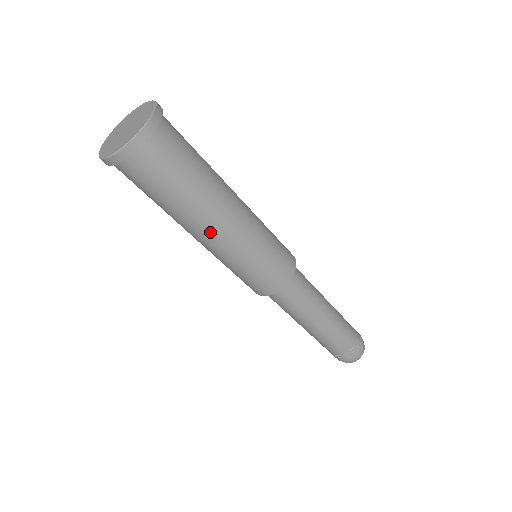
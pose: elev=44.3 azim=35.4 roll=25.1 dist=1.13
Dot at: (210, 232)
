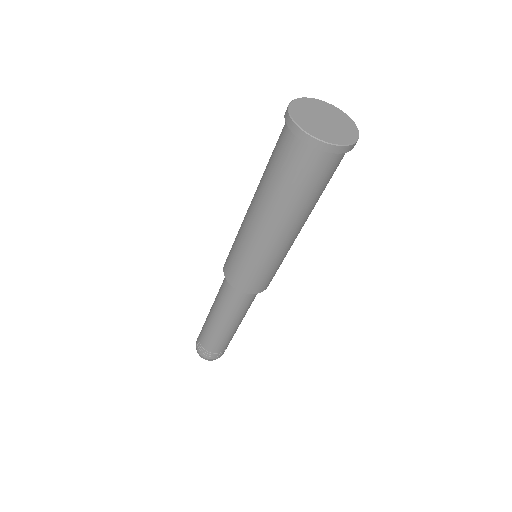
Dot at: occluded
